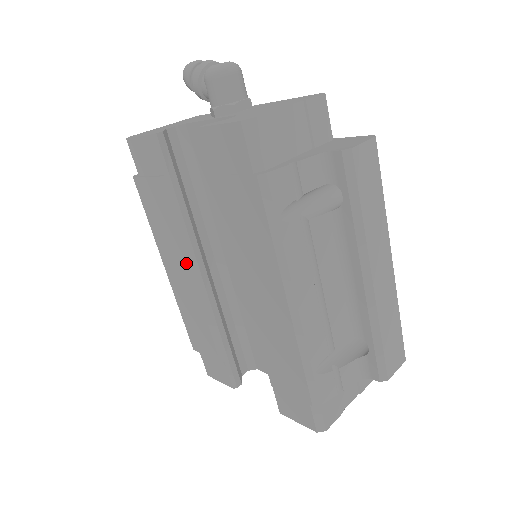
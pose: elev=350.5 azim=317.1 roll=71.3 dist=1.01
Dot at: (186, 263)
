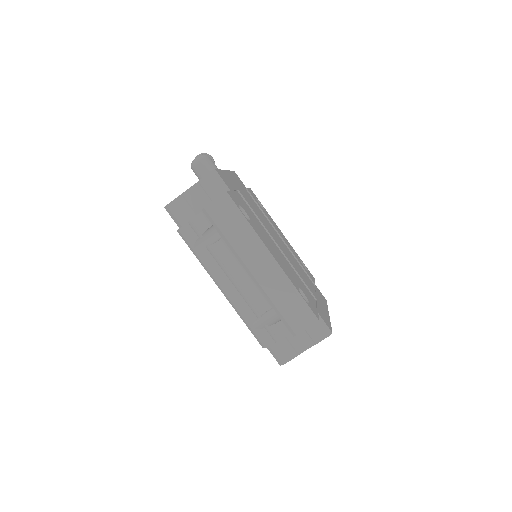
Dot at: occluded
